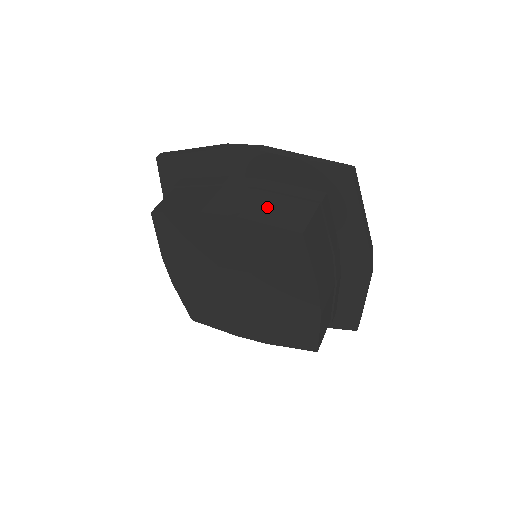
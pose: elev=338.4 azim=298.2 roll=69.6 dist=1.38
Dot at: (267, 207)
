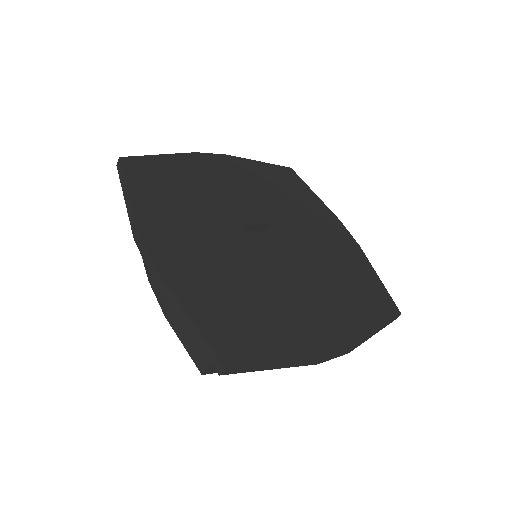
Dot at: occluded
